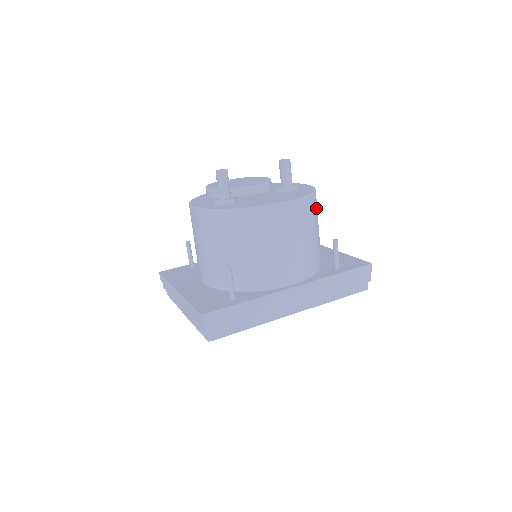
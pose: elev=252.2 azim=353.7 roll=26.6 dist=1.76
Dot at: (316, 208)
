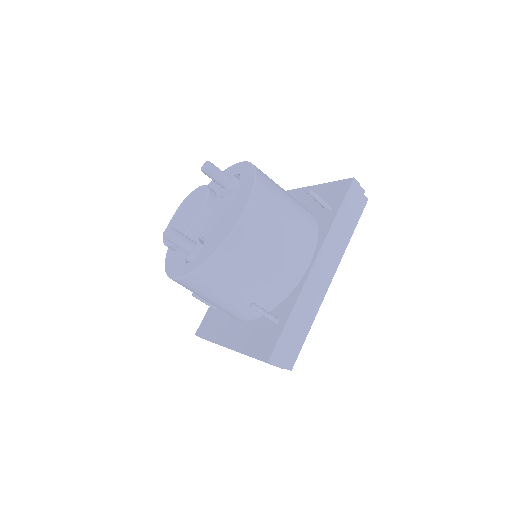
Dot at: (269, 181)
